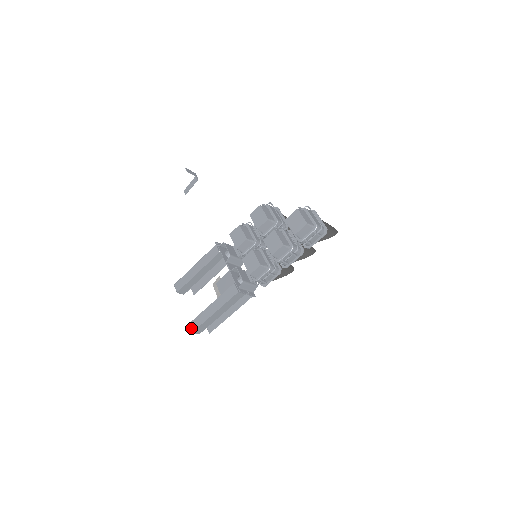
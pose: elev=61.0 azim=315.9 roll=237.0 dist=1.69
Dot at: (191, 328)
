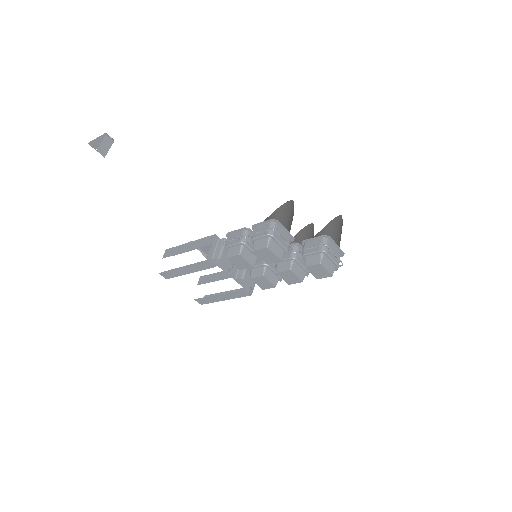
Dot at: (199, 303)
